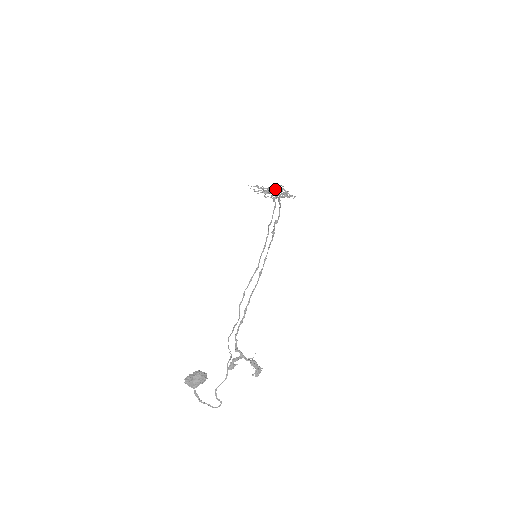
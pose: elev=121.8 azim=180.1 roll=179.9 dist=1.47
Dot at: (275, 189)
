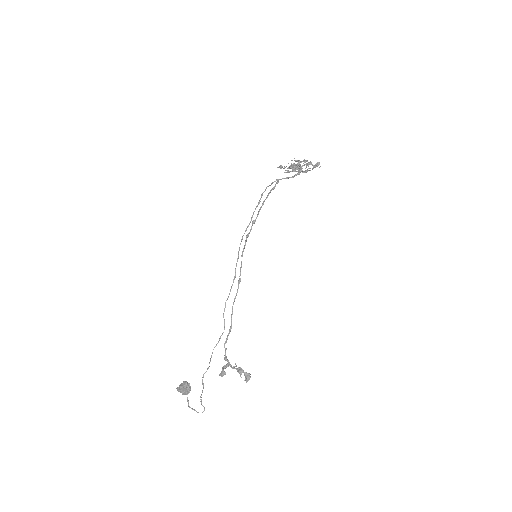
Dot at: occluded
